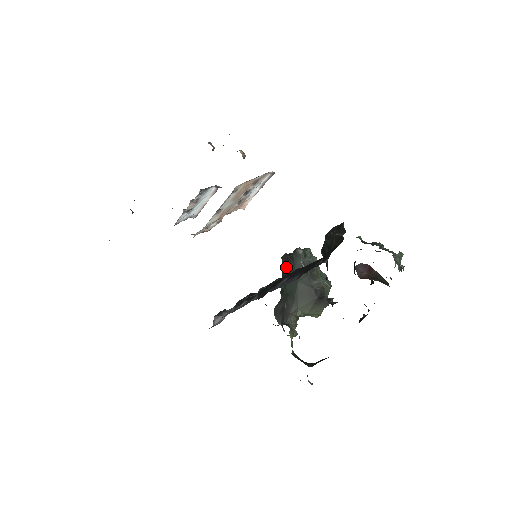
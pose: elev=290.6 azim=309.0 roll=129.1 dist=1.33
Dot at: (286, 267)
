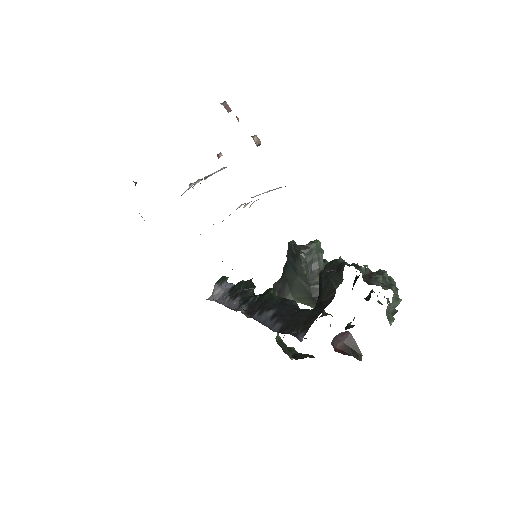
Dot at: (289, 257)
